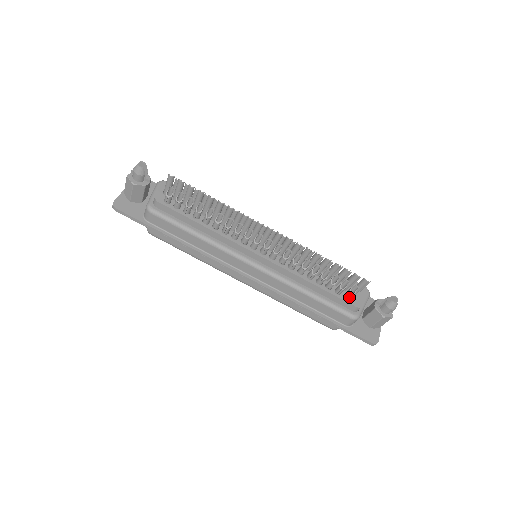
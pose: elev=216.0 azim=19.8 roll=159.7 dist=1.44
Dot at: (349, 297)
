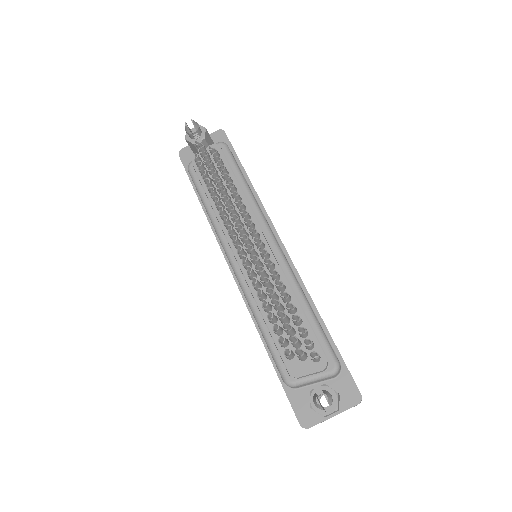
Dot at: occluded
